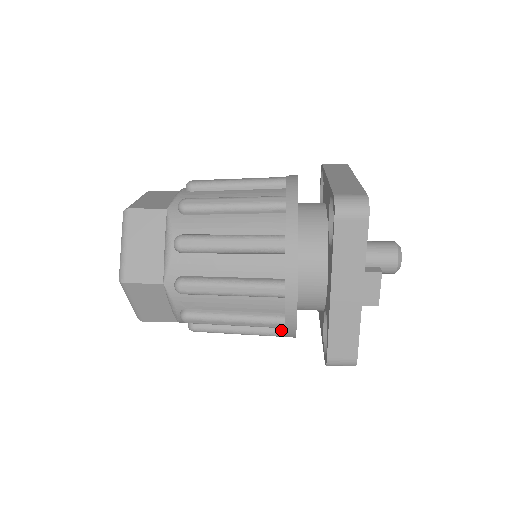
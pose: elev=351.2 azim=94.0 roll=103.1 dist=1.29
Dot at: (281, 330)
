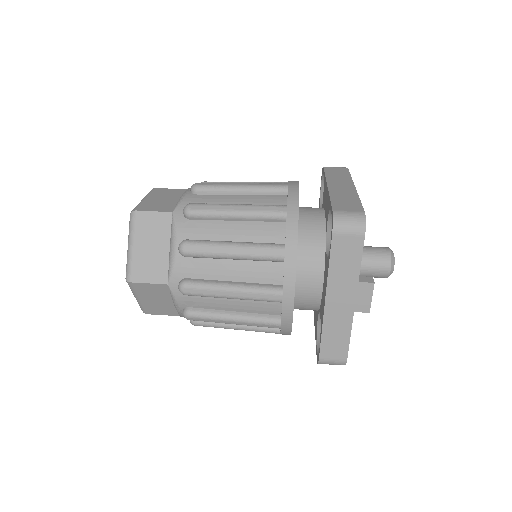
Dot at: (277, 328)
